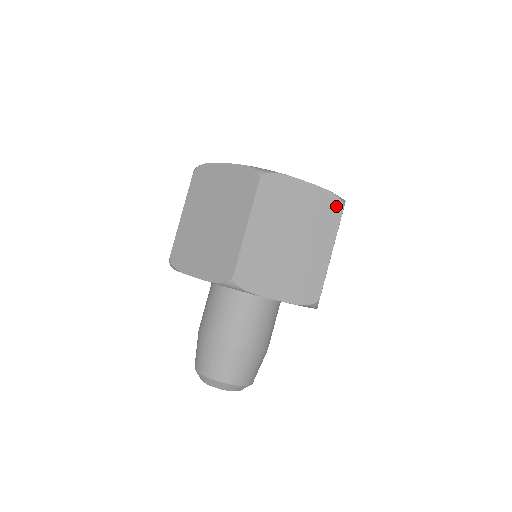
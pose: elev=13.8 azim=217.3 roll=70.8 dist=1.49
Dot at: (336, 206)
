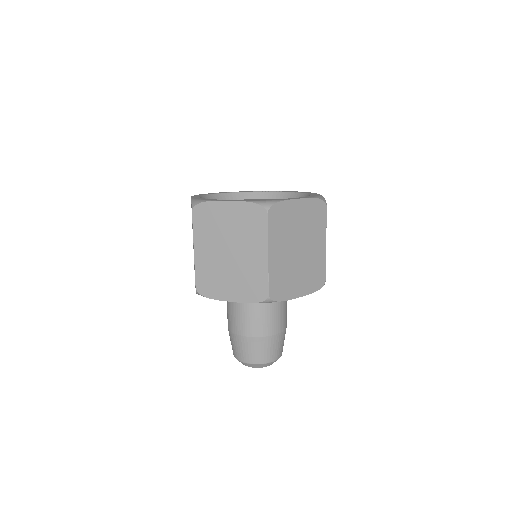
Dot at: (260, 213)
